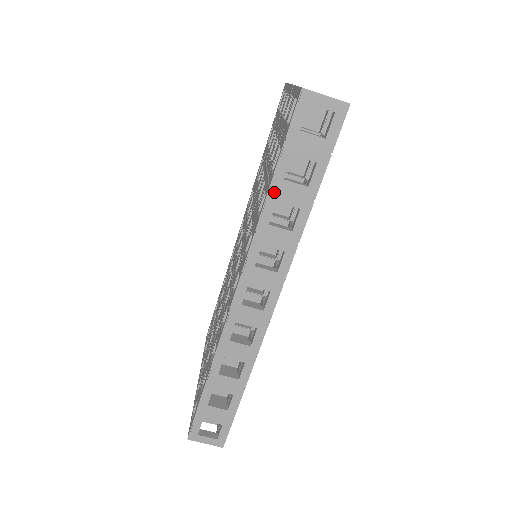
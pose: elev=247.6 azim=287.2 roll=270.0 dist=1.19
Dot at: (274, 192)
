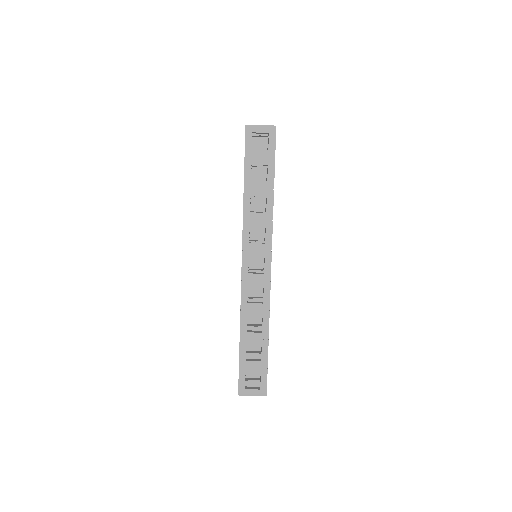
Dot at: (247, 191)
